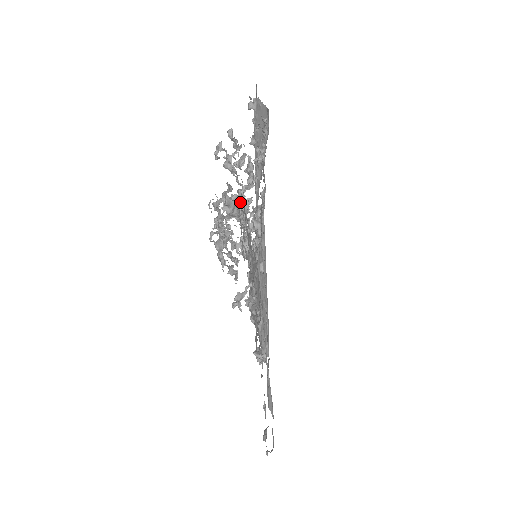
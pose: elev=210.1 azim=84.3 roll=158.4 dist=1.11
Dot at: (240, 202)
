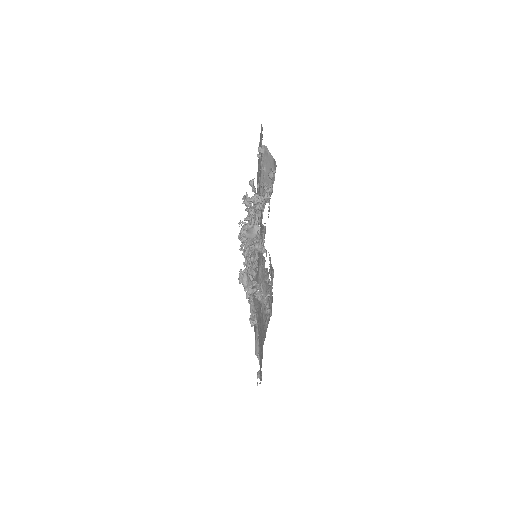
Dot at: (254, 229)
